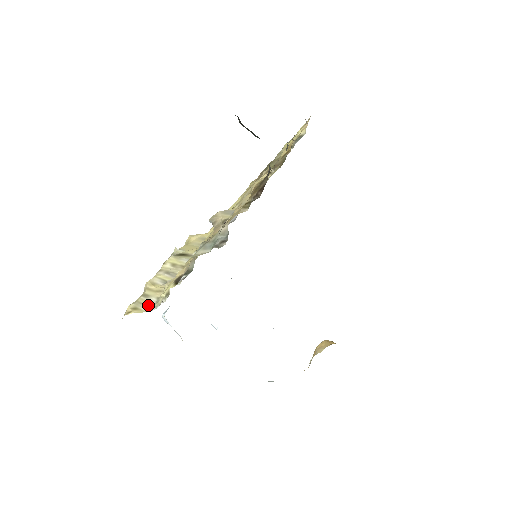
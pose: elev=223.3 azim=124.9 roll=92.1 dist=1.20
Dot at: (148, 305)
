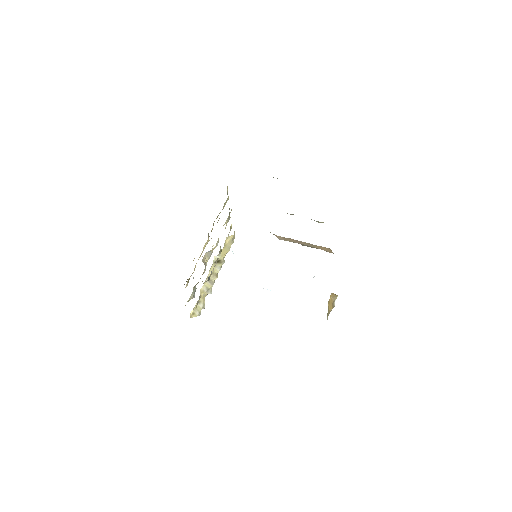
Dot at: (199, 310)
